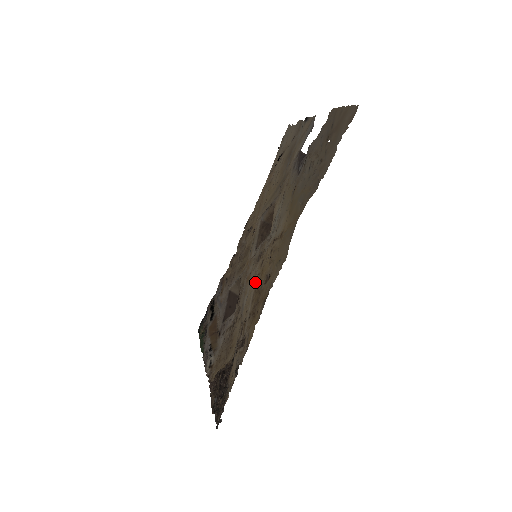
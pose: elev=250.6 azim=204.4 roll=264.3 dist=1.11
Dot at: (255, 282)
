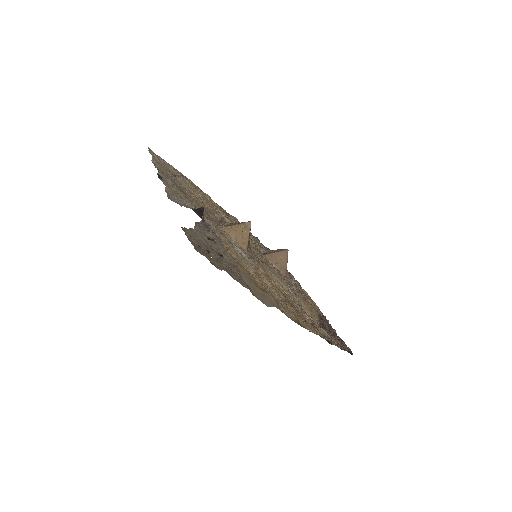
Dot at: (278, 284)
